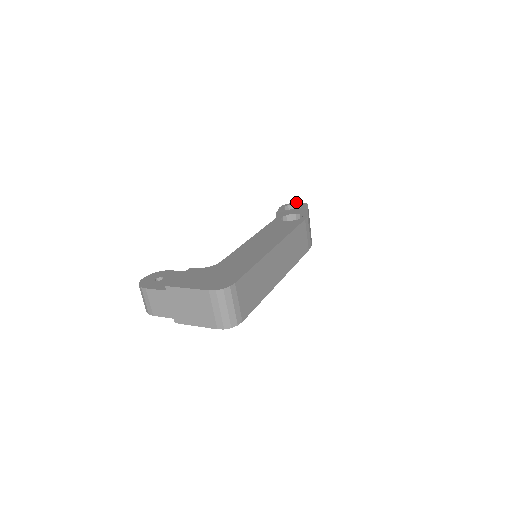
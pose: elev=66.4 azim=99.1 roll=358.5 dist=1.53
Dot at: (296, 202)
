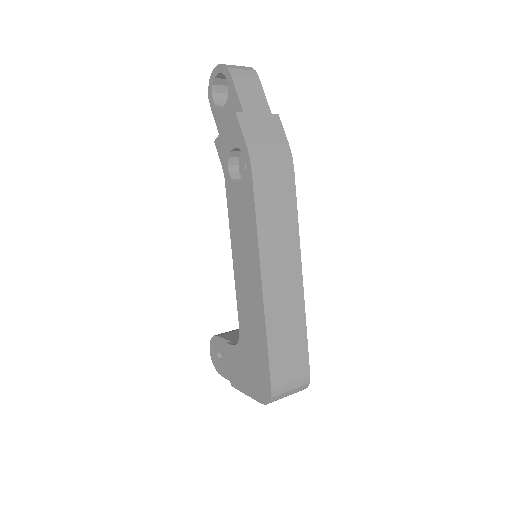
Dot at: occluded
